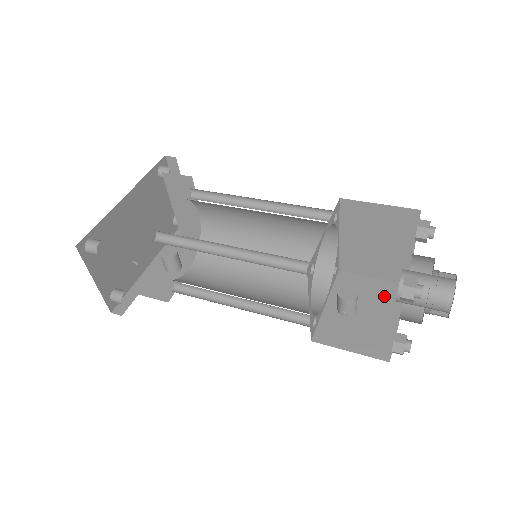
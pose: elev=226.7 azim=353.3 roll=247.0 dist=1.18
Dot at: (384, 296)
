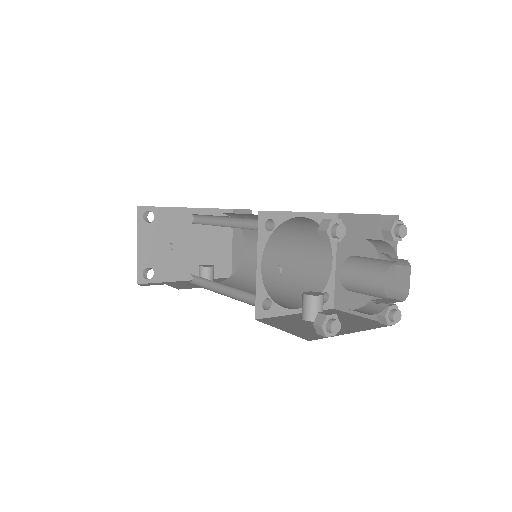
Dot at: (358, 323)
